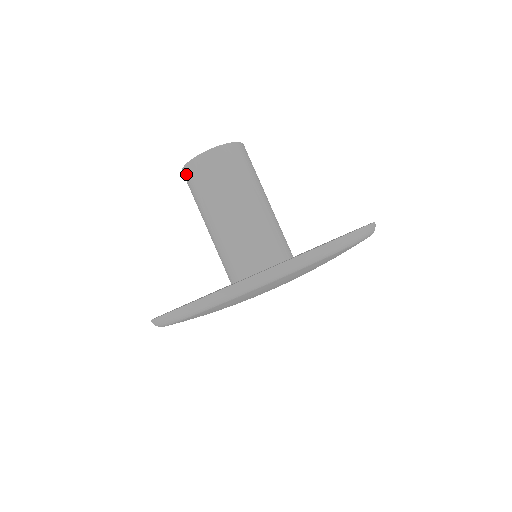
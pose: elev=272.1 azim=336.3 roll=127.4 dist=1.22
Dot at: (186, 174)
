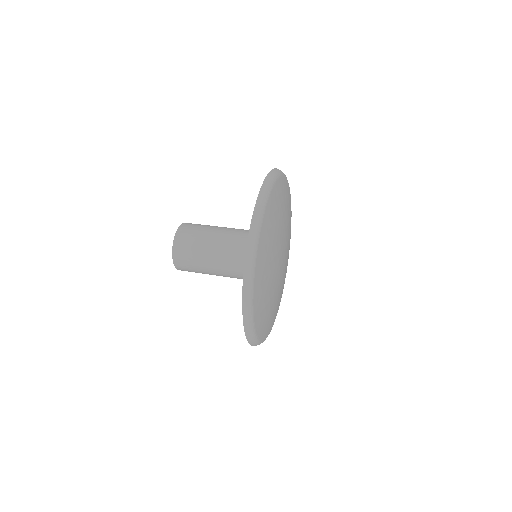
Dot at: (180, 268)
